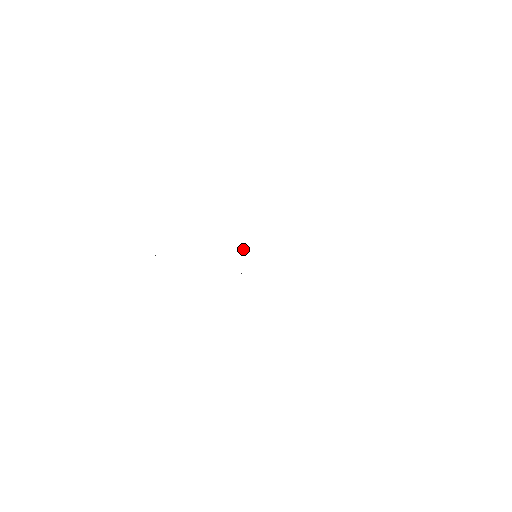
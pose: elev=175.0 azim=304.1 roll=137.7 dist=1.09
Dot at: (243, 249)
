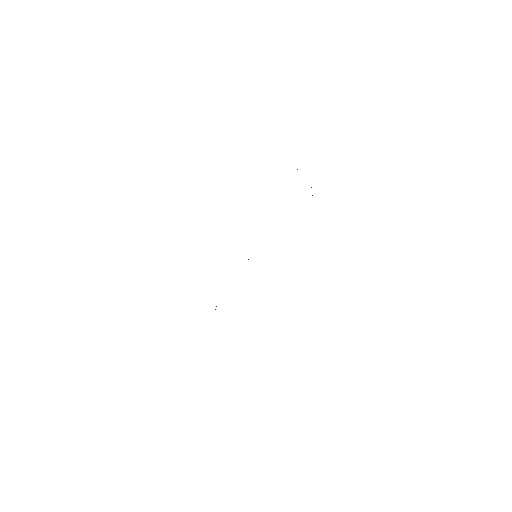
Dot at: occluded
